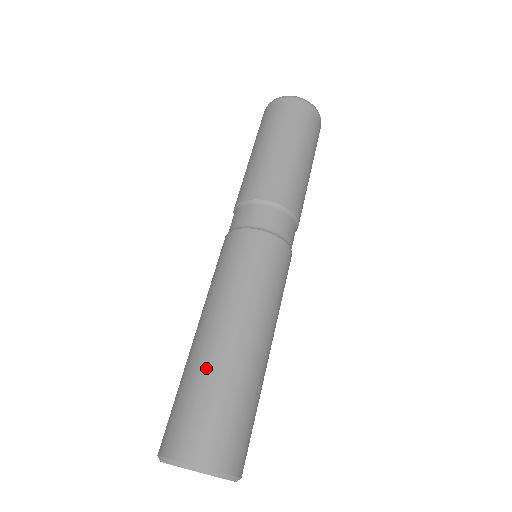
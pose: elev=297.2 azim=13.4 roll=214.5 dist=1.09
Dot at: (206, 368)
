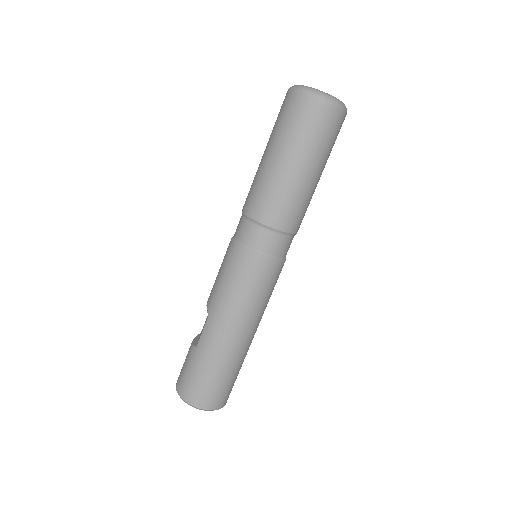
Dot at: (234, 362)
